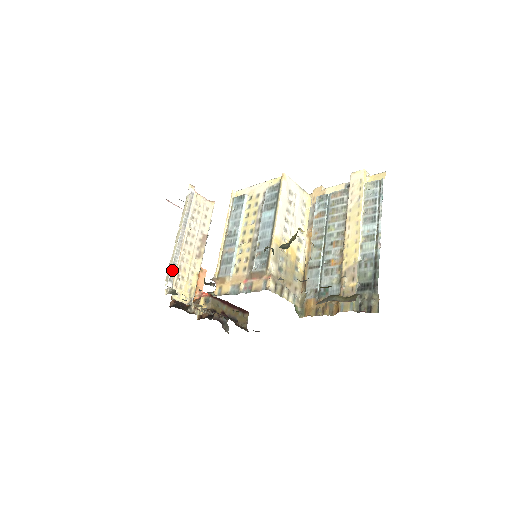
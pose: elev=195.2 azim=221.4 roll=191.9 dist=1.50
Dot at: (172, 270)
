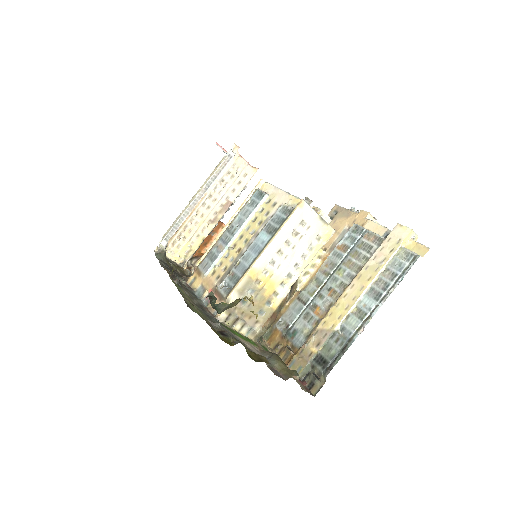
Dot at: (172, 230)
